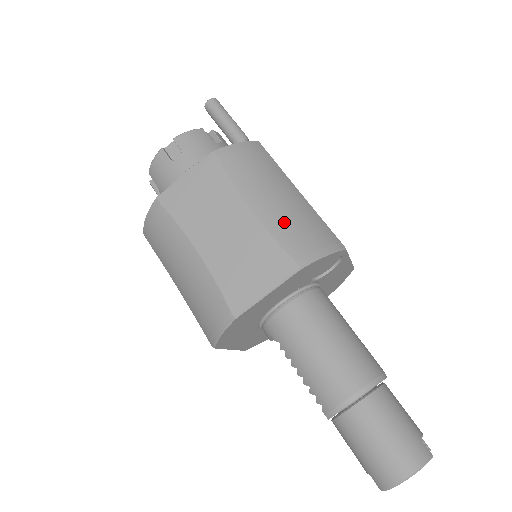
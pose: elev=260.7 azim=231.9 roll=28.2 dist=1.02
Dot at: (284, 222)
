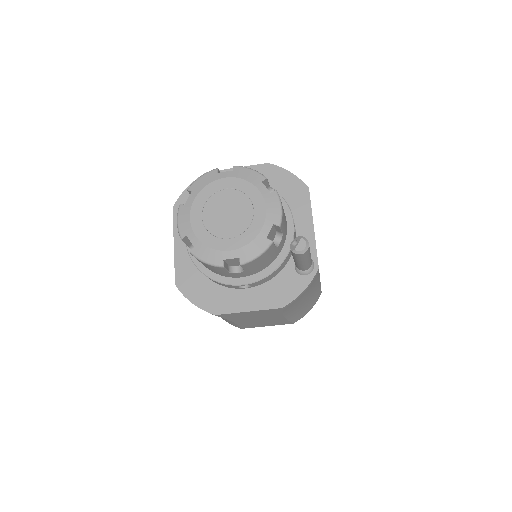
Dot at: (300, 312)
